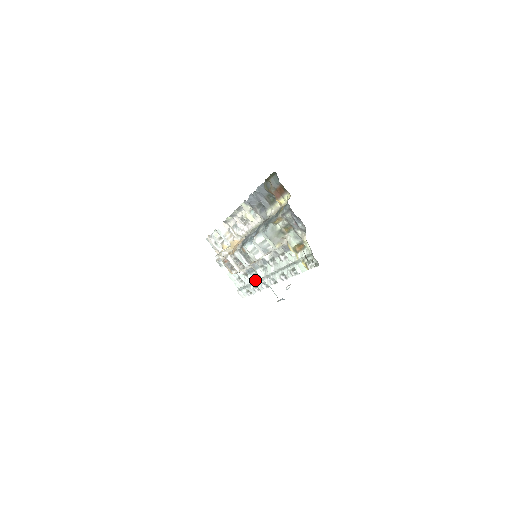
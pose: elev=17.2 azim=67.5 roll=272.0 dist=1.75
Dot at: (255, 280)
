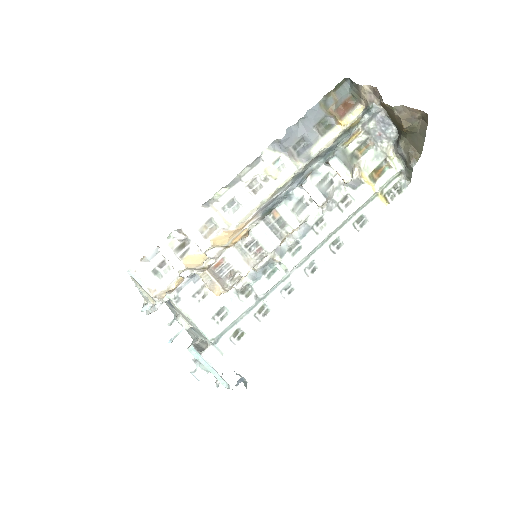
Dot at: (270, 286)
